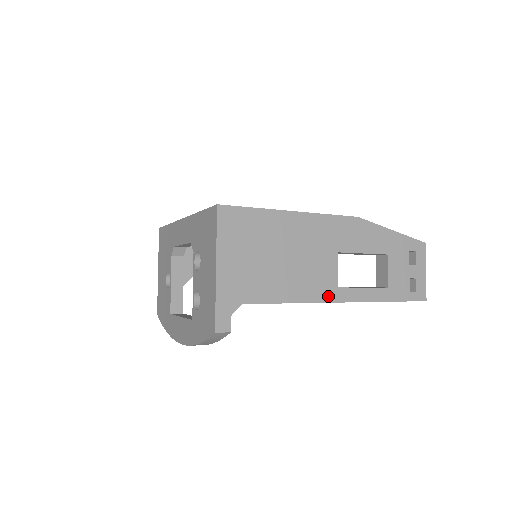
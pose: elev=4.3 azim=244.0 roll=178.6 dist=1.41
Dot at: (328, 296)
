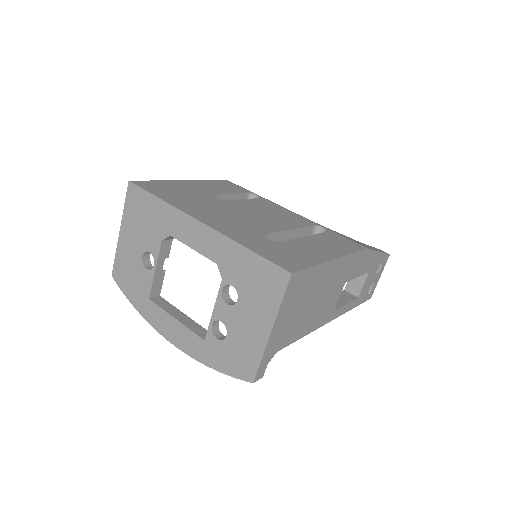
Dot at: (326, 320)
